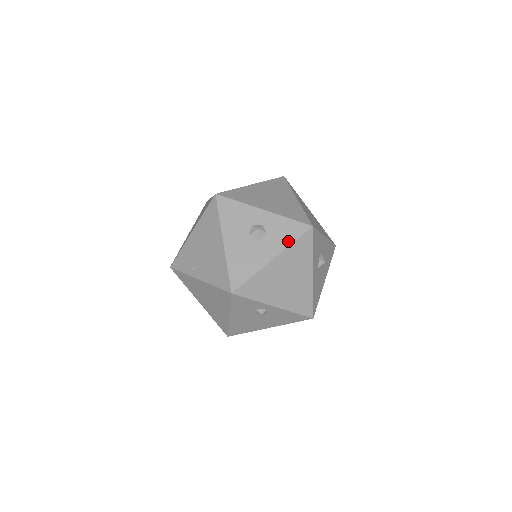
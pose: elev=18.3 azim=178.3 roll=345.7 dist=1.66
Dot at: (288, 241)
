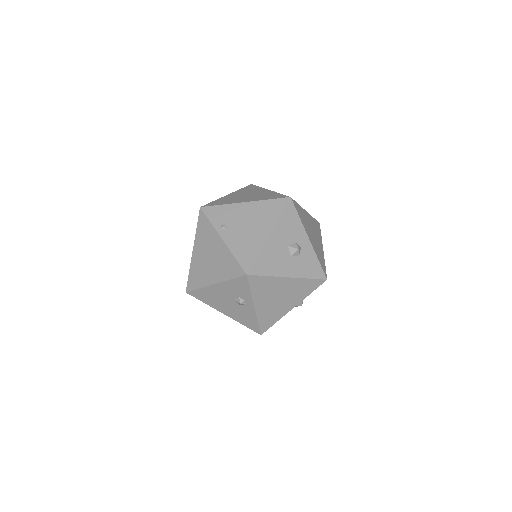
Dot at: (307, 275)
